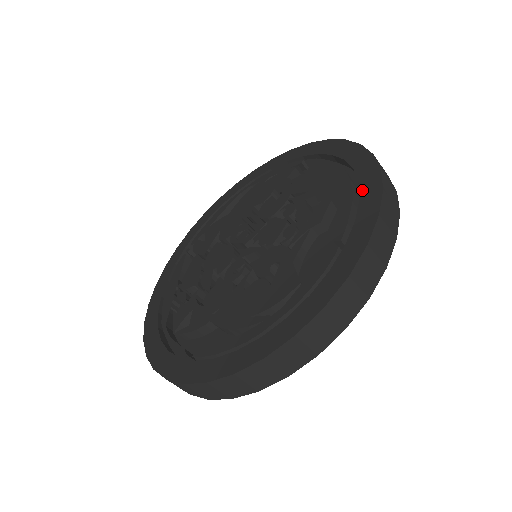
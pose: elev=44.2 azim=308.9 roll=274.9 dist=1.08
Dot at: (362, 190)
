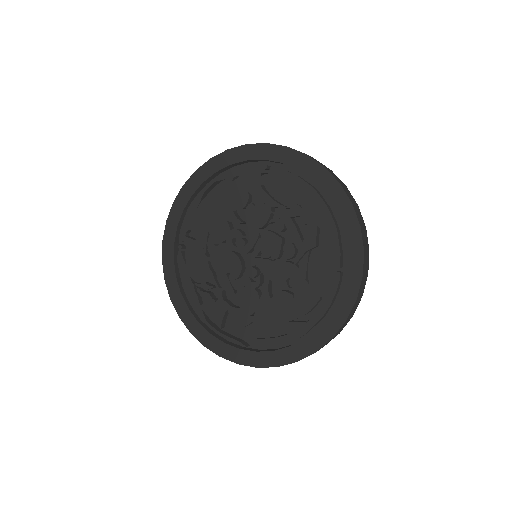
Dot at: (342, 222)
